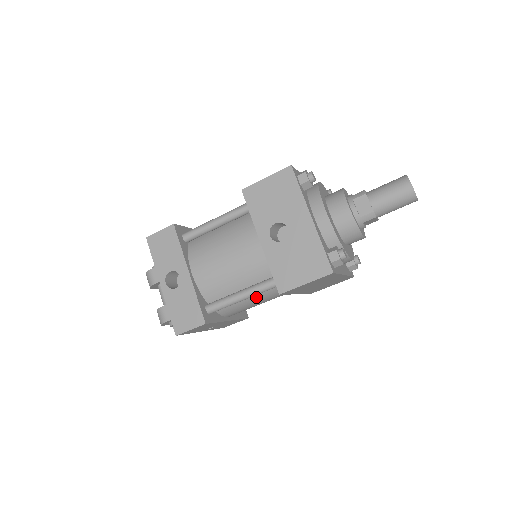
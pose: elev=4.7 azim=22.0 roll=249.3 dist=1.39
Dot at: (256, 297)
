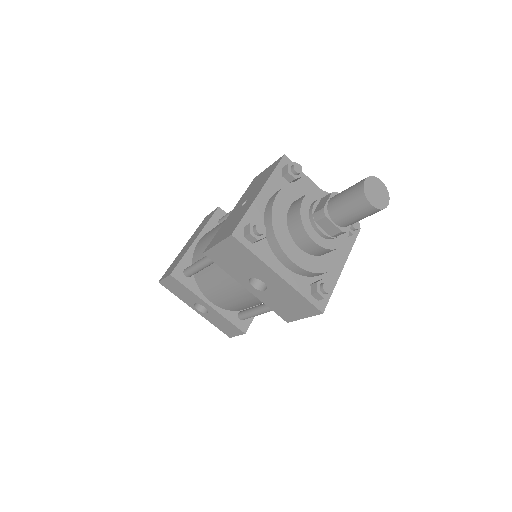
Dot at: occluded
